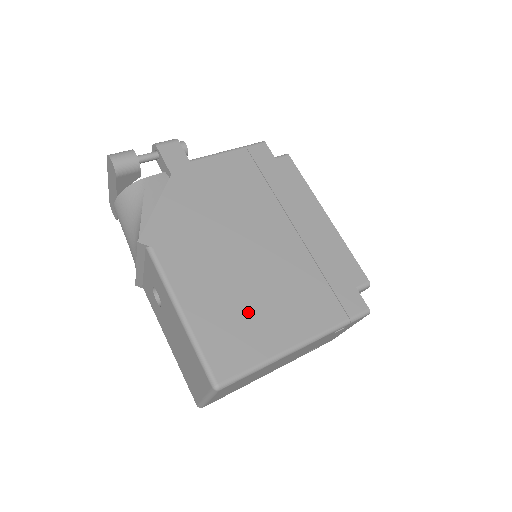
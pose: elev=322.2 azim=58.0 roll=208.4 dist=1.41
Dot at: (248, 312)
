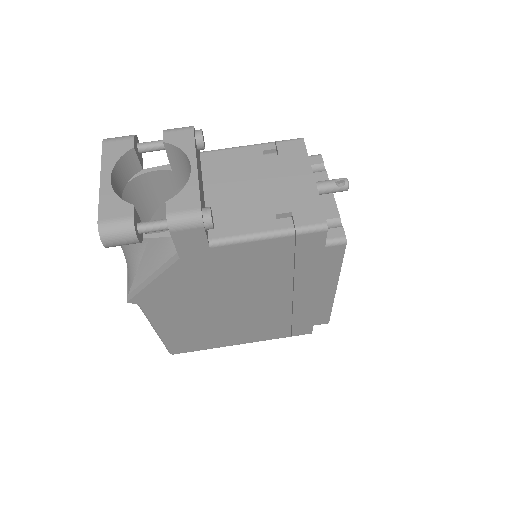
Dot at: (212, 334)
